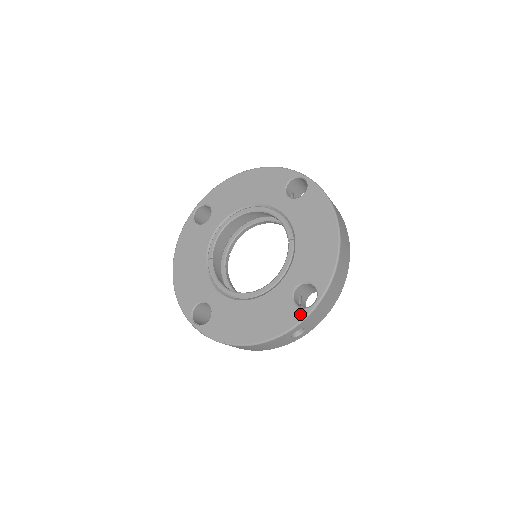
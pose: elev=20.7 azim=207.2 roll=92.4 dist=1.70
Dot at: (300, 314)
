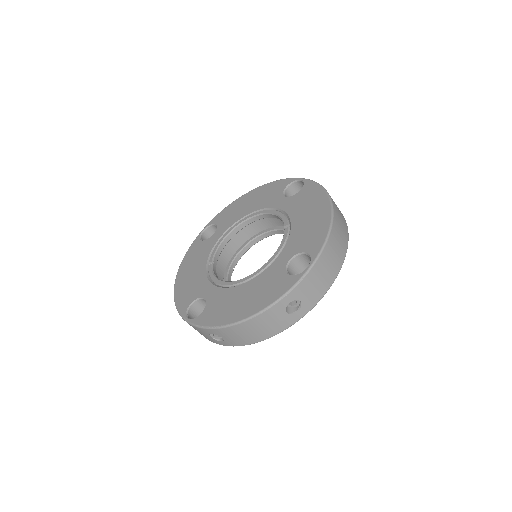
Dot at: (292, 280)
